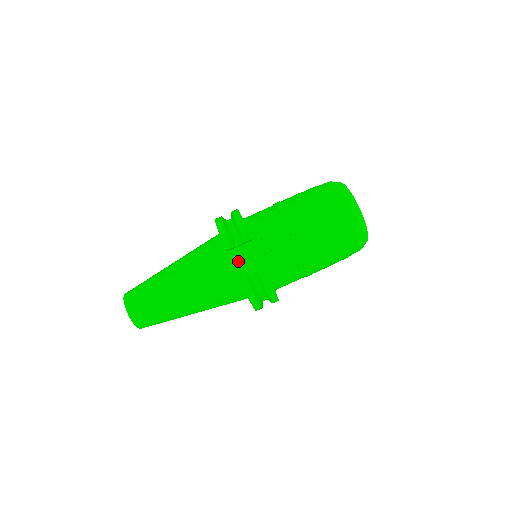
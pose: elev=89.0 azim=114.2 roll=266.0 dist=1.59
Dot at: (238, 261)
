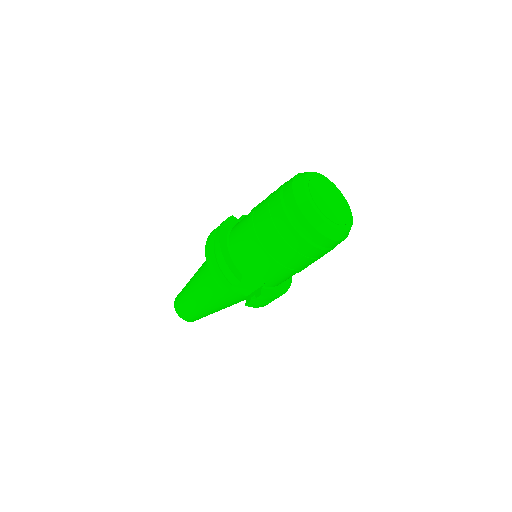
Dot at: (240, 288)
